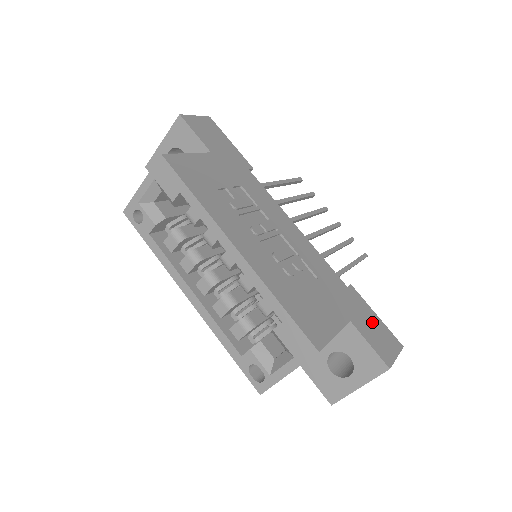
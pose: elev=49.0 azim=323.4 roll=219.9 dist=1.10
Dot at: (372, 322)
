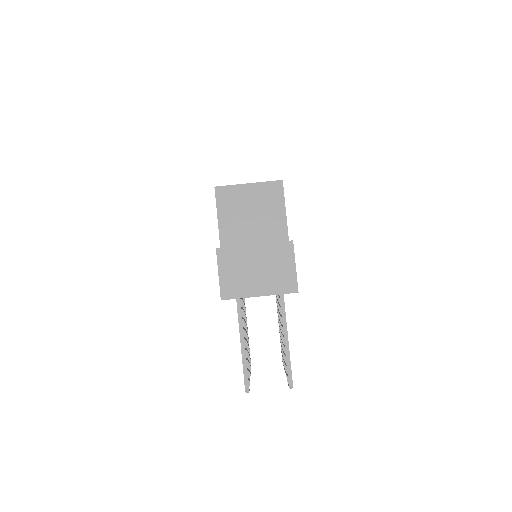
Dot at: occluded
